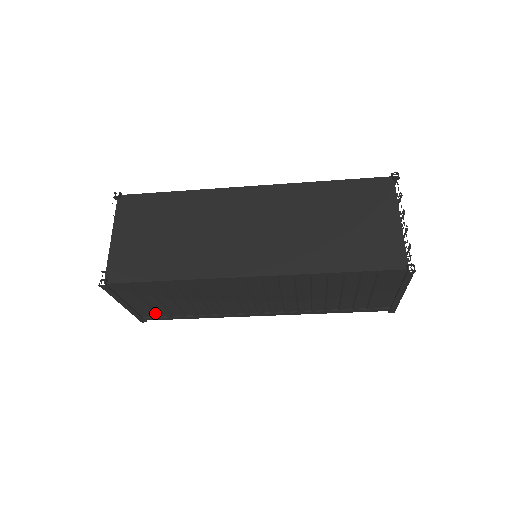
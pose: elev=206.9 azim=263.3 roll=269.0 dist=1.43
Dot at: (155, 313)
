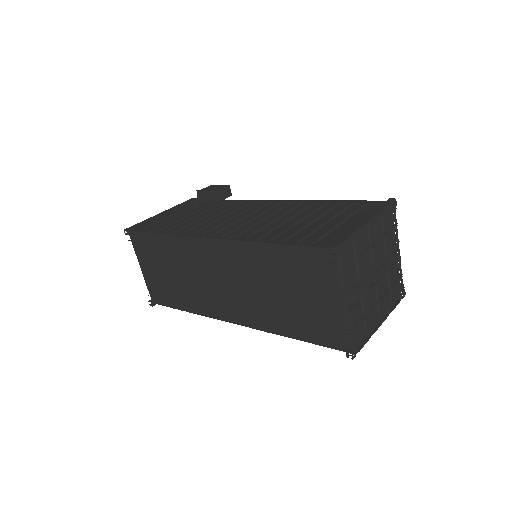
Dot at: occluded
